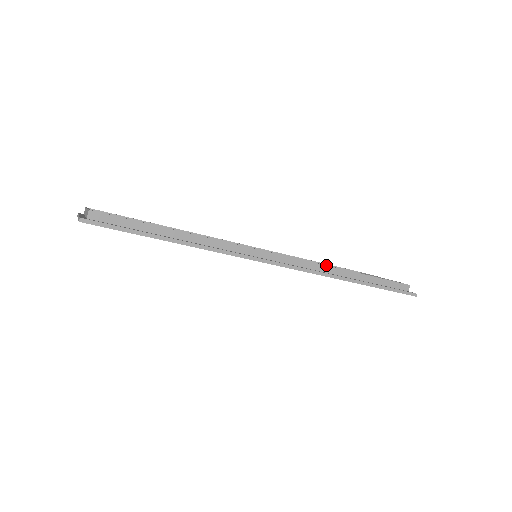
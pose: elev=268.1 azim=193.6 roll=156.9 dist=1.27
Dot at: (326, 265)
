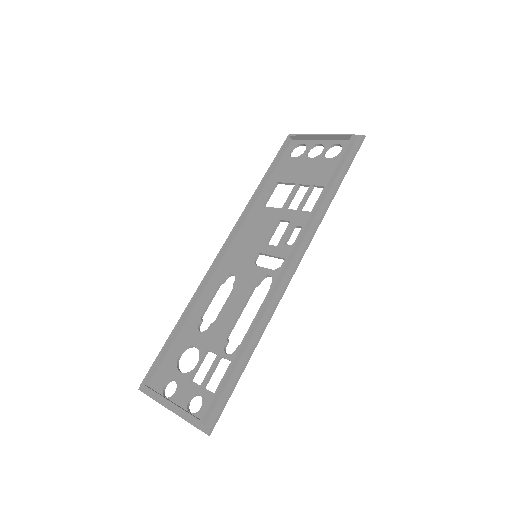
Dot at: (311, 214)
